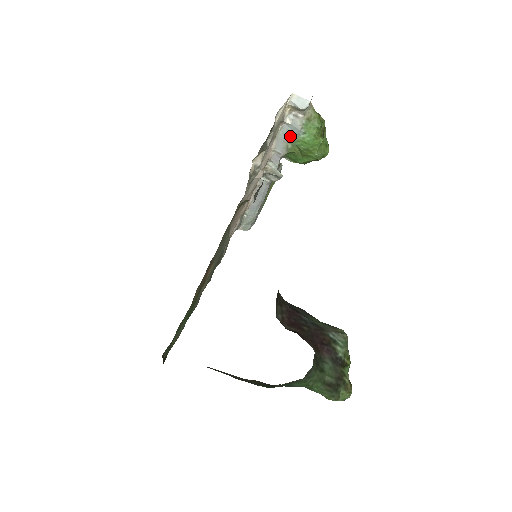
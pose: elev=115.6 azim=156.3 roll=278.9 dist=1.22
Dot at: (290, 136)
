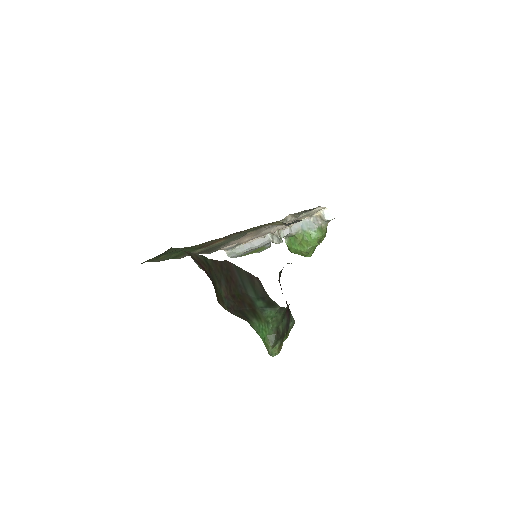
Dot at: (306, 227)
